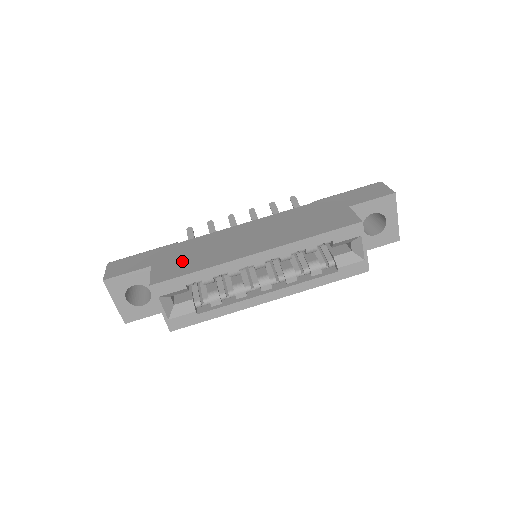
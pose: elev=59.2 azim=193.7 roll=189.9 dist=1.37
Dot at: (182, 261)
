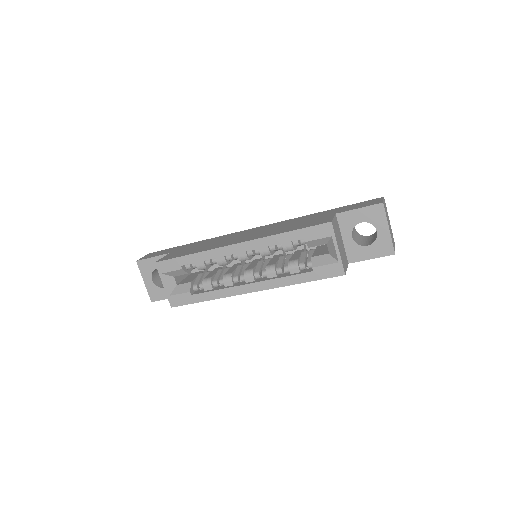
Dot at: (189, 250)
